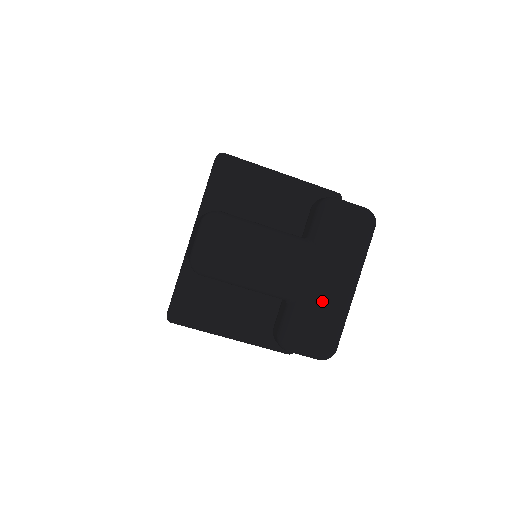
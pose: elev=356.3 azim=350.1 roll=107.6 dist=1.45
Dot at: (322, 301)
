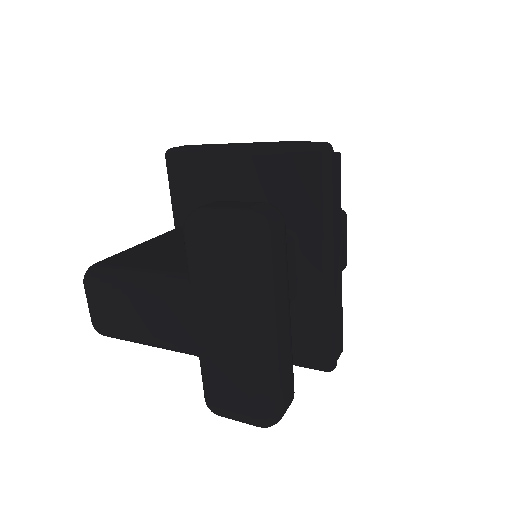
Dot at: (224, 358)
